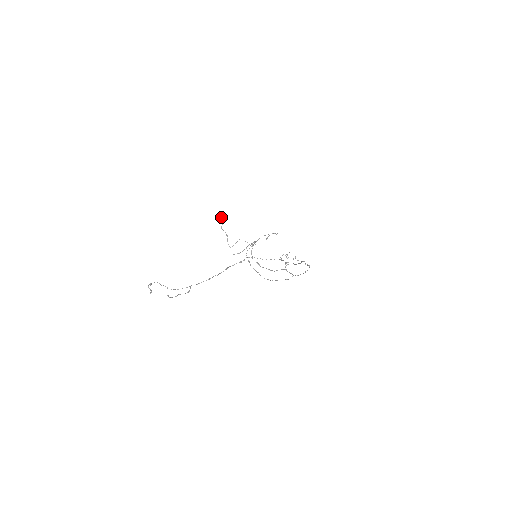
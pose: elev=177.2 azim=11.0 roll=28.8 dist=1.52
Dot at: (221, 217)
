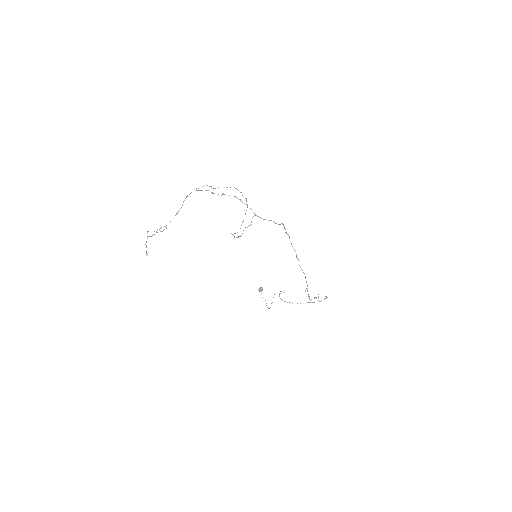
Dot at: (260, 287)
